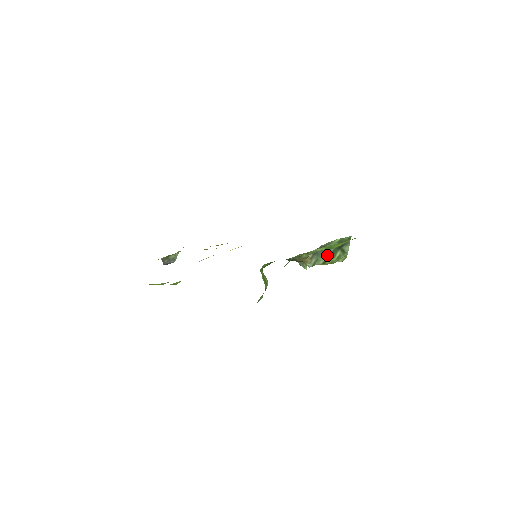
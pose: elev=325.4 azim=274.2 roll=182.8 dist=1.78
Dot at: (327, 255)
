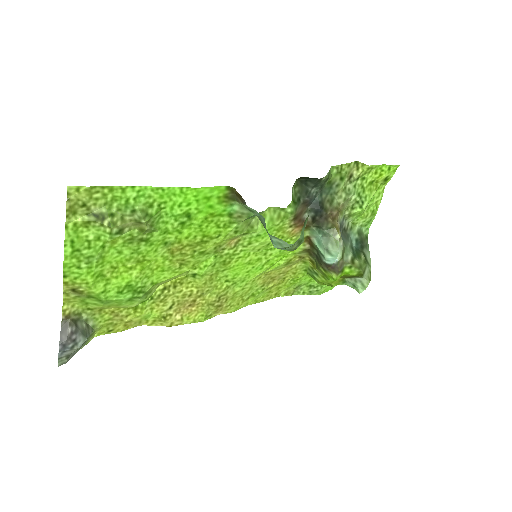
Dot at: (352, 251)
